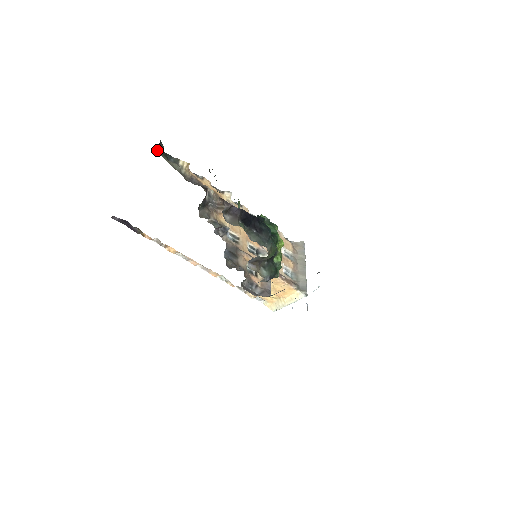
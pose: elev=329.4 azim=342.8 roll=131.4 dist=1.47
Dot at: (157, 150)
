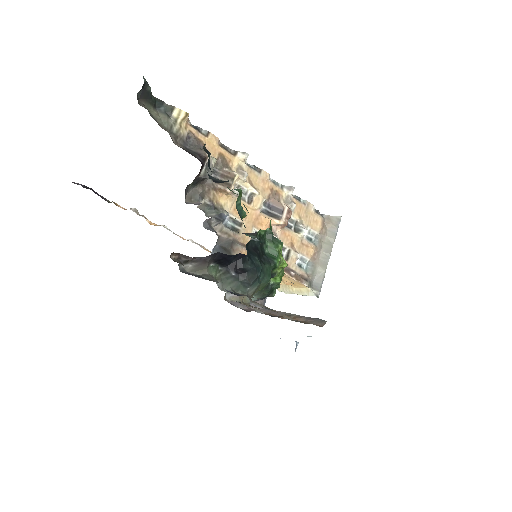
Dot at: (138, 96)
